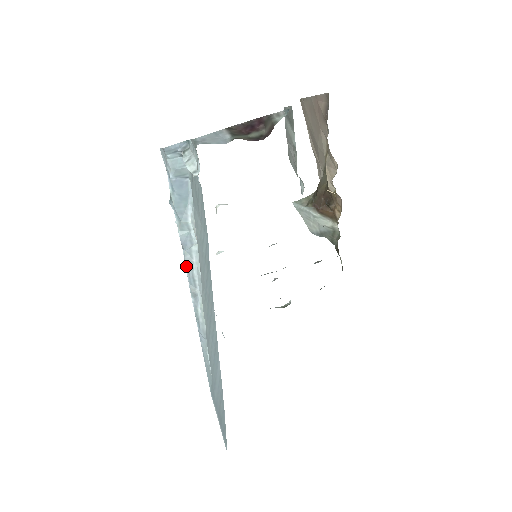
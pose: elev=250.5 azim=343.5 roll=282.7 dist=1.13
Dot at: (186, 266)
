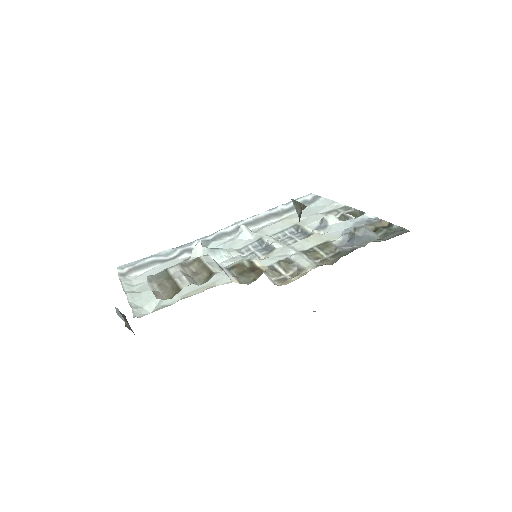
Dot at: occluded
